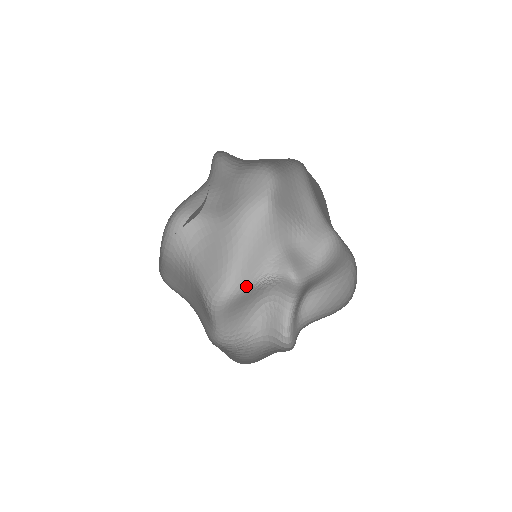
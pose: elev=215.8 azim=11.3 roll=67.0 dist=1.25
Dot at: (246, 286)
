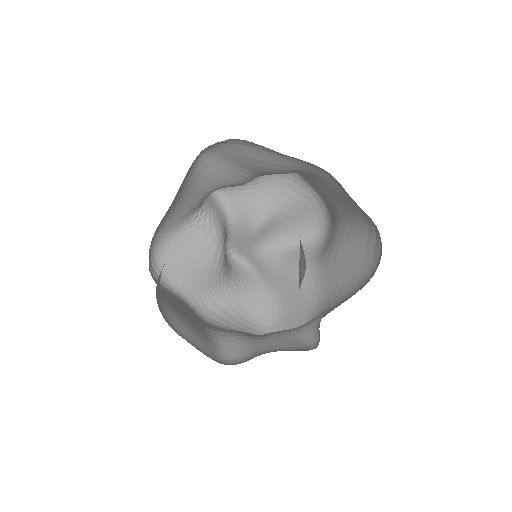
Dot at: (175, 231)
